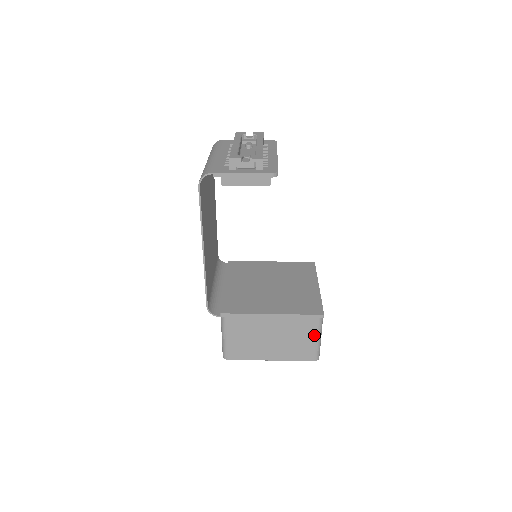
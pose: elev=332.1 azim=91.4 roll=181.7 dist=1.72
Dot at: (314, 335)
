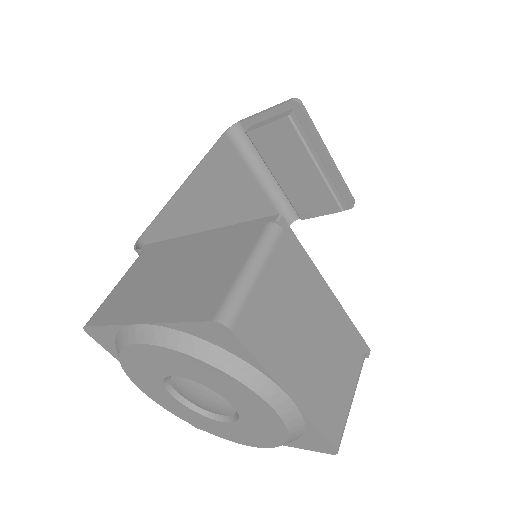
Dot at: (244, 257)
